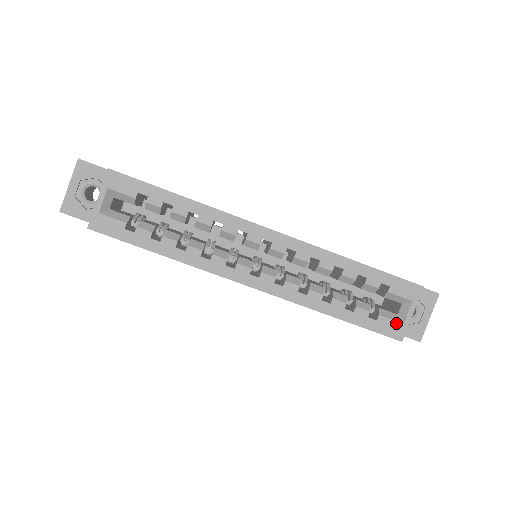
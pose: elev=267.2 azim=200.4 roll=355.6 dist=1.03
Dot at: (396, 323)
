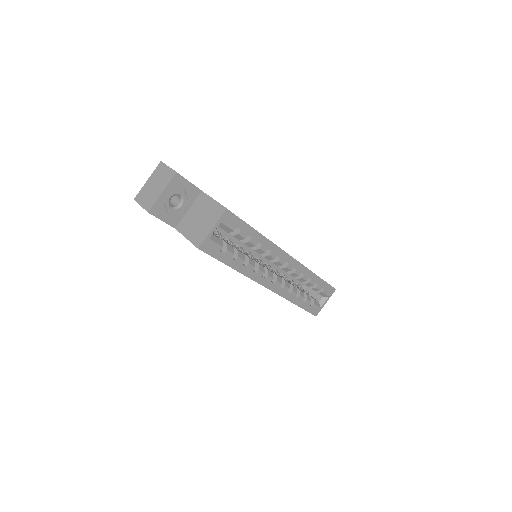
Dot at: (318, 307)
